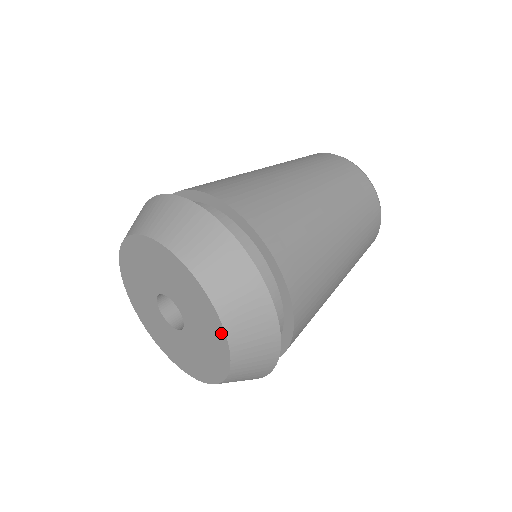
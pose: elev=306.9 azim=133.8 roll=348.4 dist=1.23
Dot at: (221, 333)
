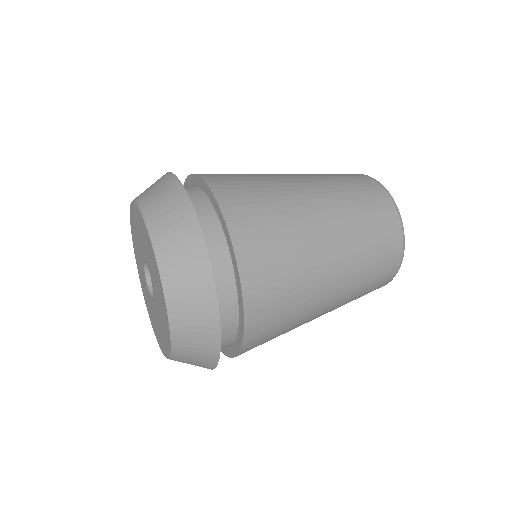
Dot at: (163, 296)
